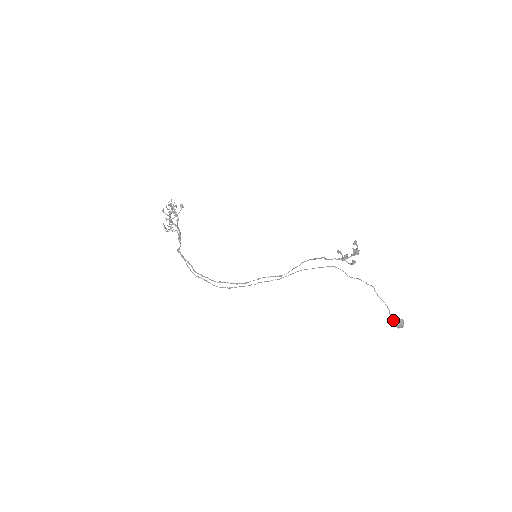
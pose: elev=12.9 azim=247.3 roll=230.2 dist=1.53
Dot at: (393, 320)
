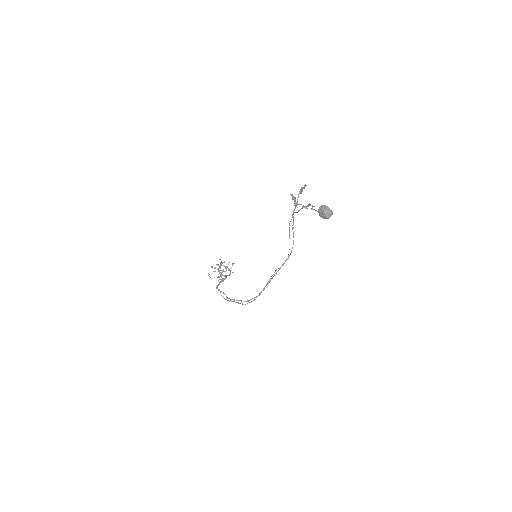
Dot at: occluded
